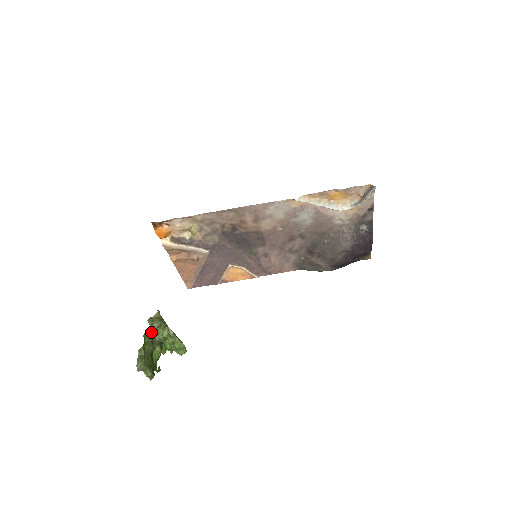
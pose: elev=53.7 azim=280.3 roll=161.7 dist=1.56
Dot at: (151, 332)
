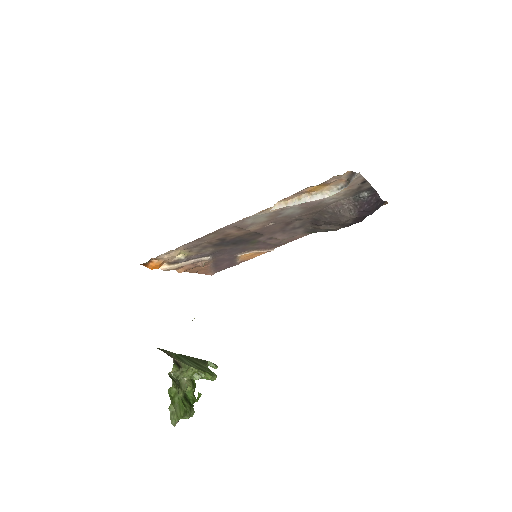
Dot at: (174, 385)
